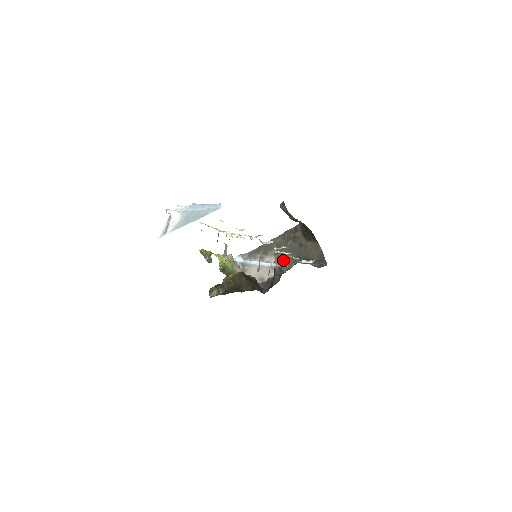
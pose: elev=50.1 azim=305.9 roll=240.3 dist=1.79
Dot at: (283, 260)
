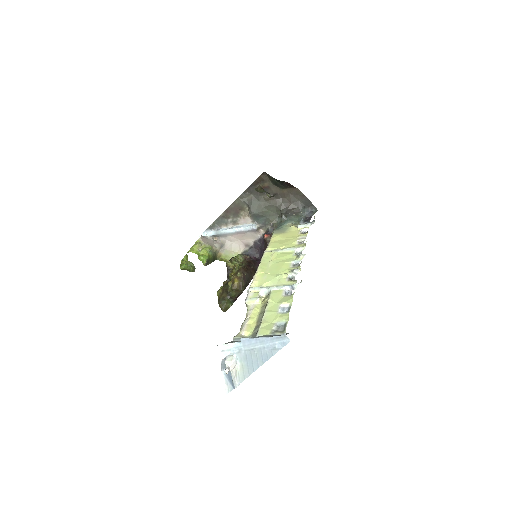
Dot at: (262, 218)
